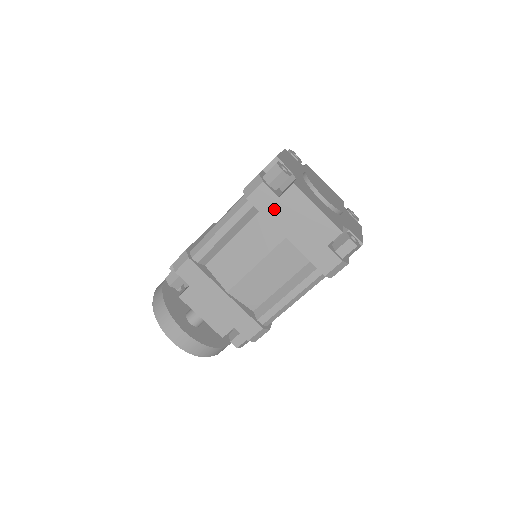
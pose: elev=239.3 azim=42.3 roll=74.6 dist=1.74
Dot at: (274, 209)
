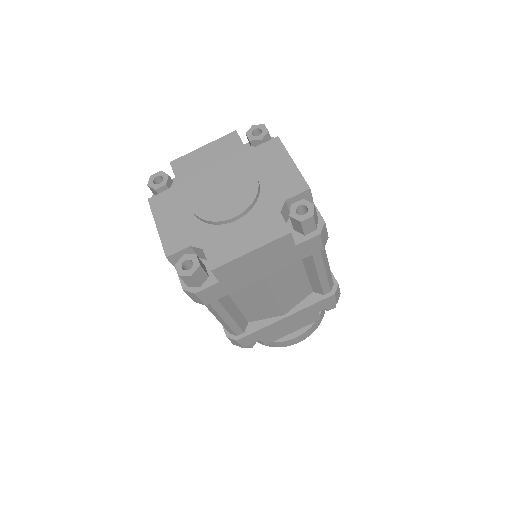
Dot at: (229, 286)
